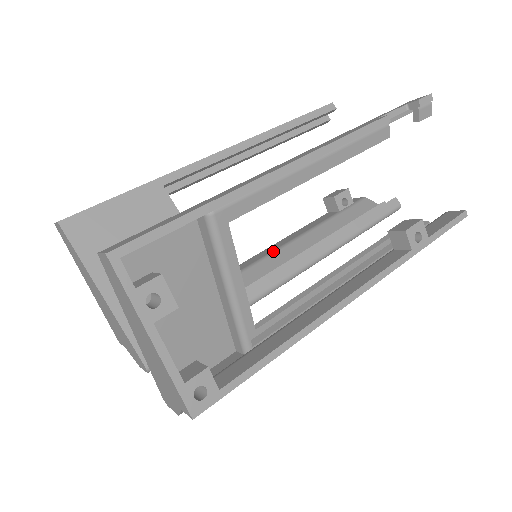
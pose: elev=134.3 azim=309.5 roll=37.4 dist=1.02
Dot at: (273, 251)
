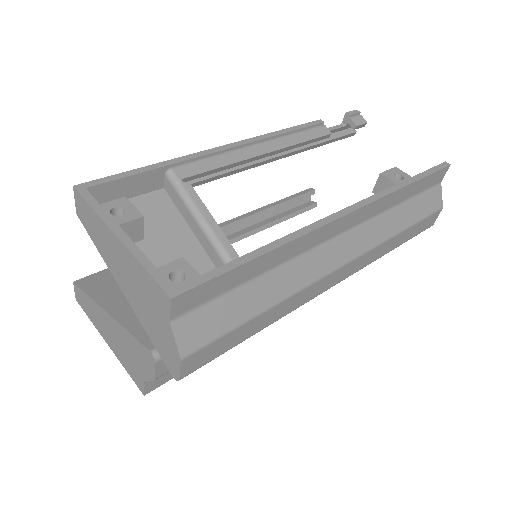
Dot at: occluded
